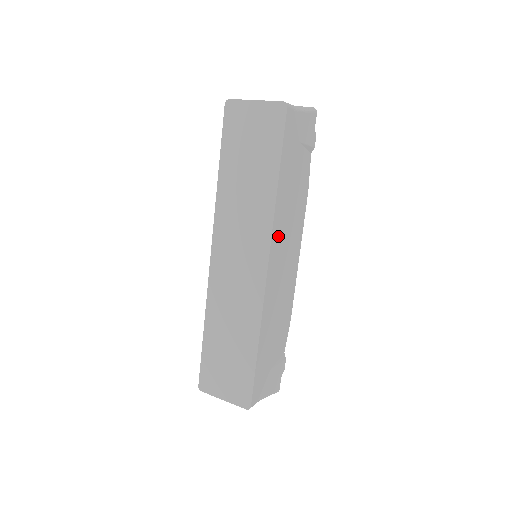
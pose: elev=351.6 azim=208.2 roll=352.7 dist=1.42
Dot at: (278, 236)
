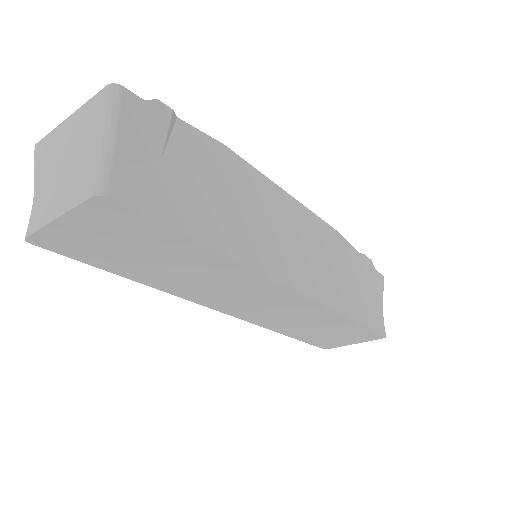
Dot at: (268, 257)
